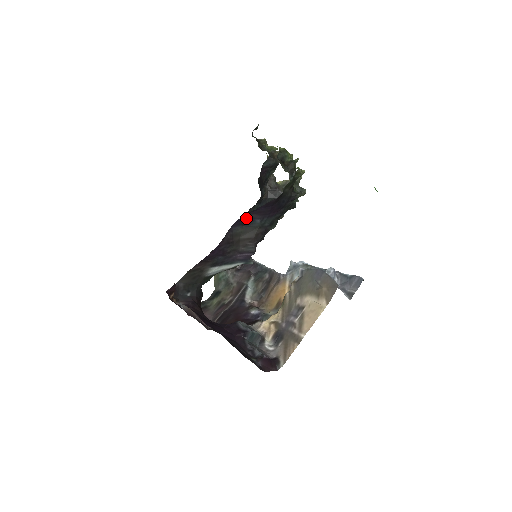
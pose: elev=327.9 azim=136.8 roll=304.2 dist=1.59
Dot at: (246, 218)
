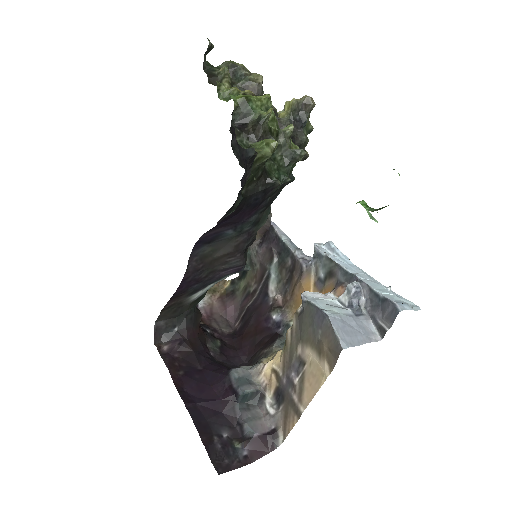
Dot at: (208, 236)
